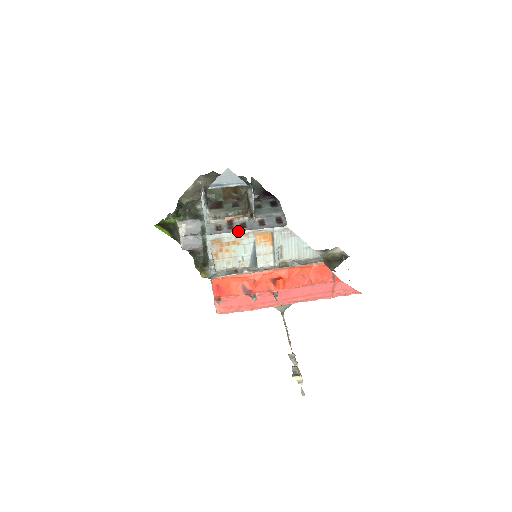
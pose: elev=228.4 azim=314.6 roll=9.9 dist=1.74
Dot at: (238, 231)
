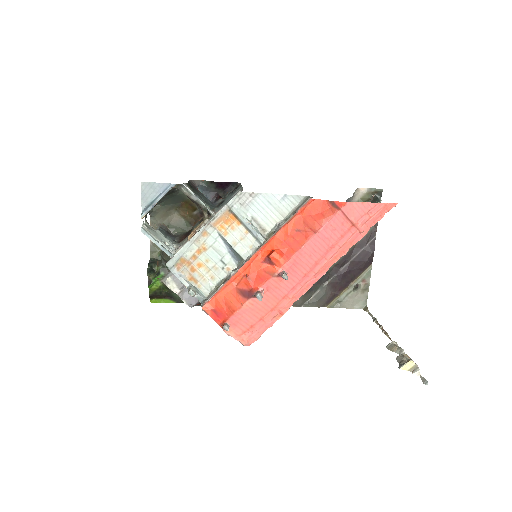
Dot at: (193, 236)
